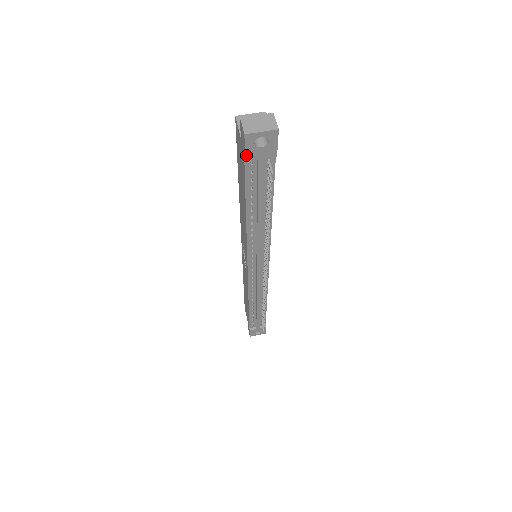
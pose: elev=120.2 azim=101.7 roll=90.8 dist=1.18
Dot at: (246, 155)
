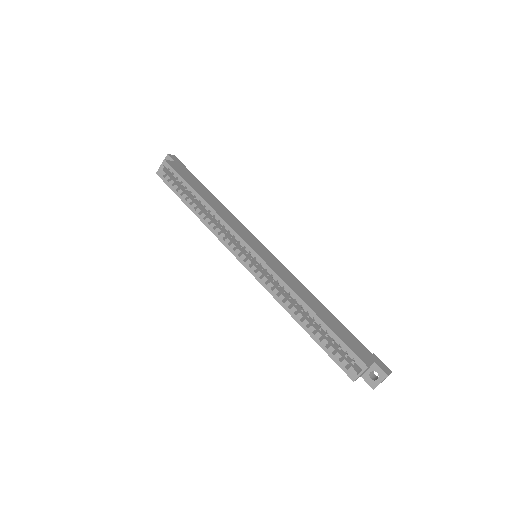
Dot at: occluded
